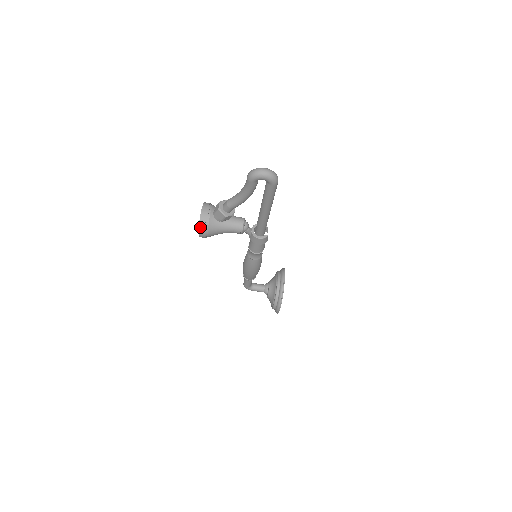
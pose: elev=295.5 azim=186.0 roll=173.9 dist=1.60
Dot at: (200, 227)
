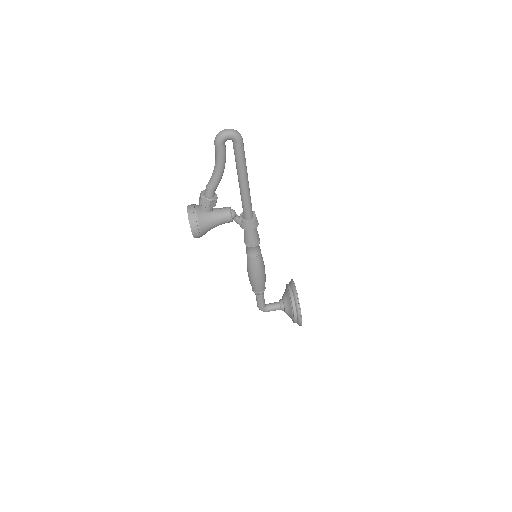
Dot at: (190, 223)
